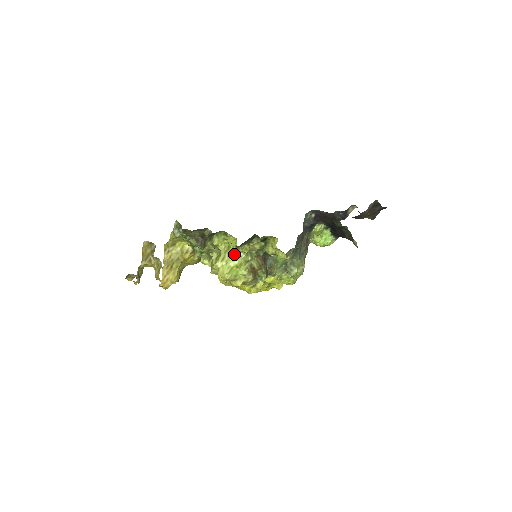
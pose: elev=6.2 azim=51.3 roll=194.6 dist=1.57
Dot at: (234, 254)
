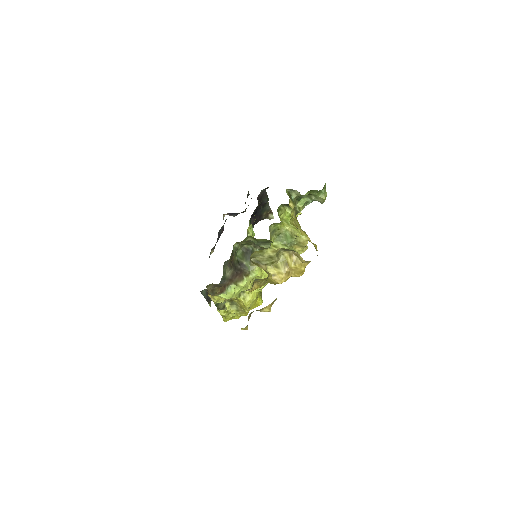
Dot at: occluded
